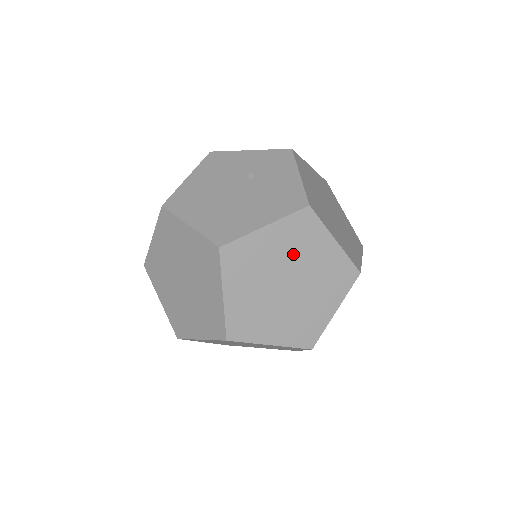
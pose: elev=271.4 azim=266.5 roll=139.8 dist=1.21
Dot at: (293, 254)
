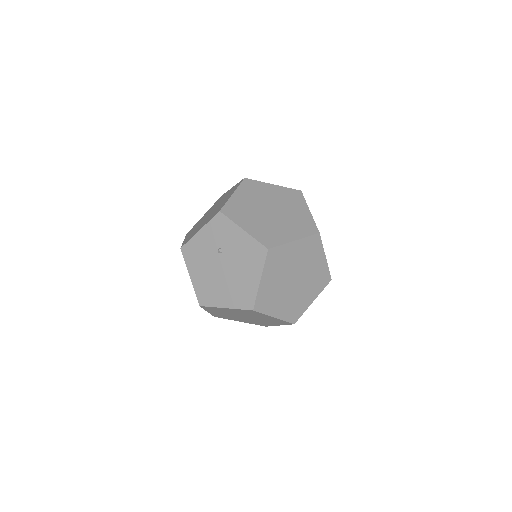
Dot at: (283, 270)
